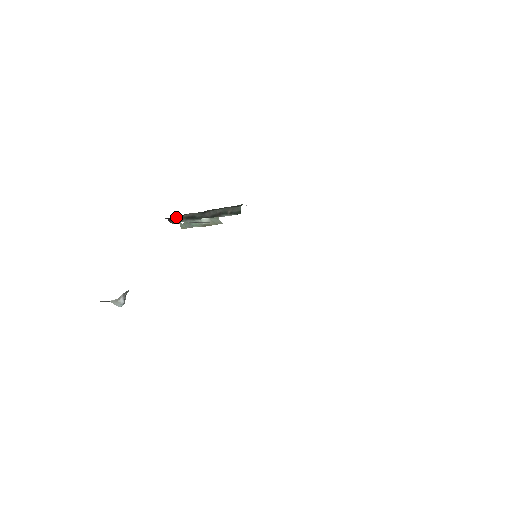
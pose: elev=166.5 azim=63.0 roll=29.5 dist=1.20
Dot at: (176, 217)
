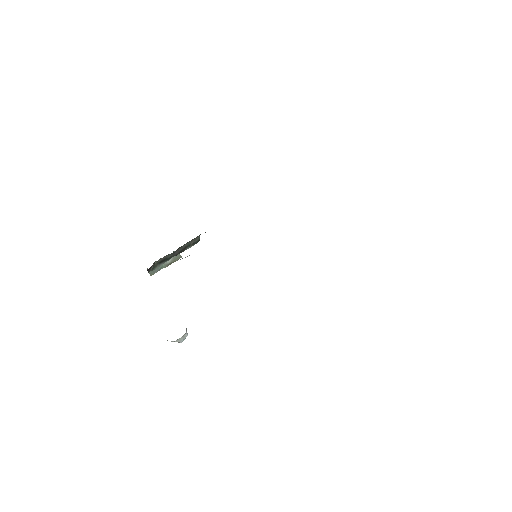
Dot at: (153, 265)
